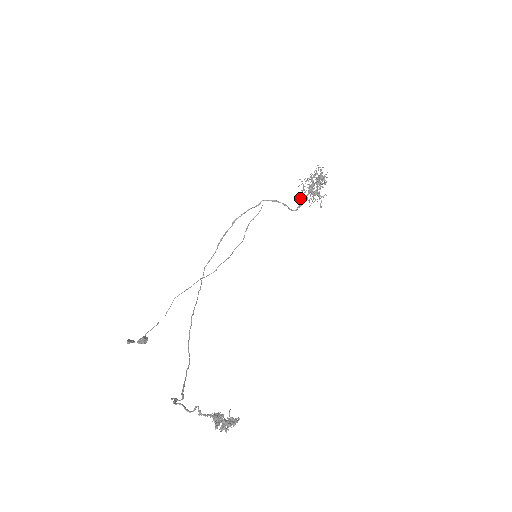
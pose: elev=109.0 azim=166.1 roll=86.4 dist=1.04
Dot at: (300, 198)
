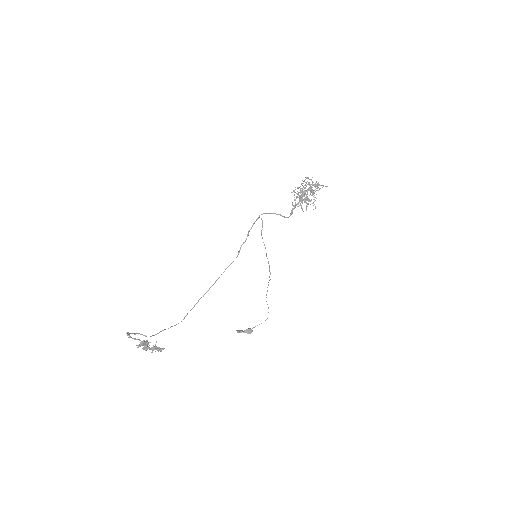
Dot at: (293, 206)
